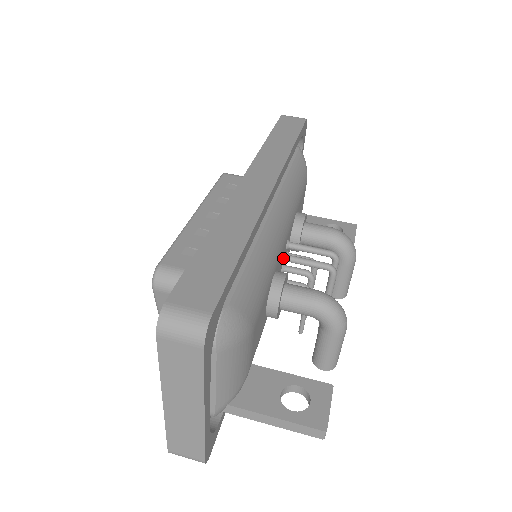
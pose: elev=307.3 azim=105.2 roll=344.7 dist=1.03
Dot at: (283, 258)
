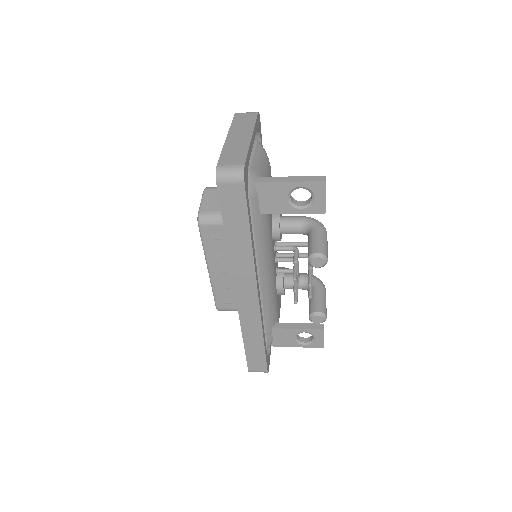
Dot at: (276, 241)
